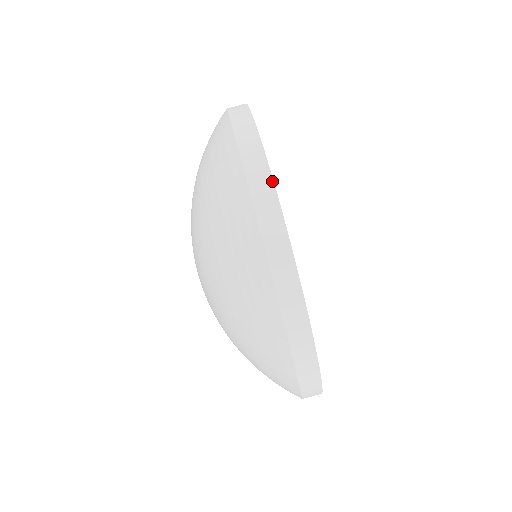
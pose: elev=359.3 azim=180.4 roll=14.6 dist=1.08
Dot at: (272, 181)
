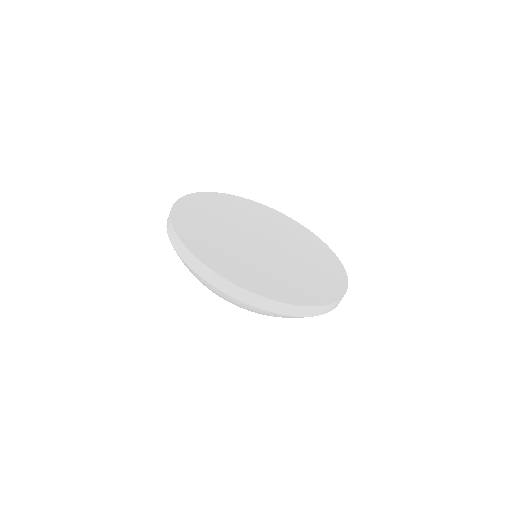
Dot at: (174, 232)
